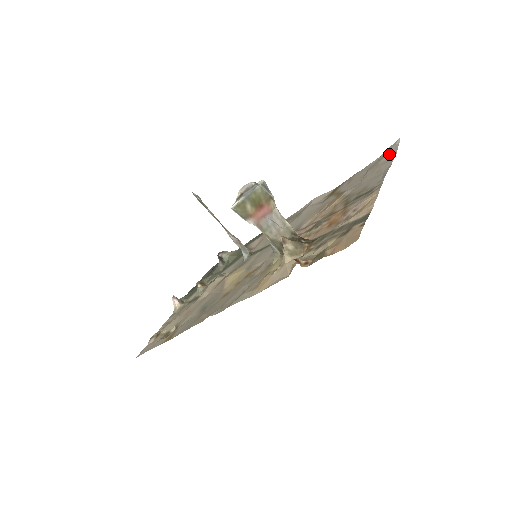
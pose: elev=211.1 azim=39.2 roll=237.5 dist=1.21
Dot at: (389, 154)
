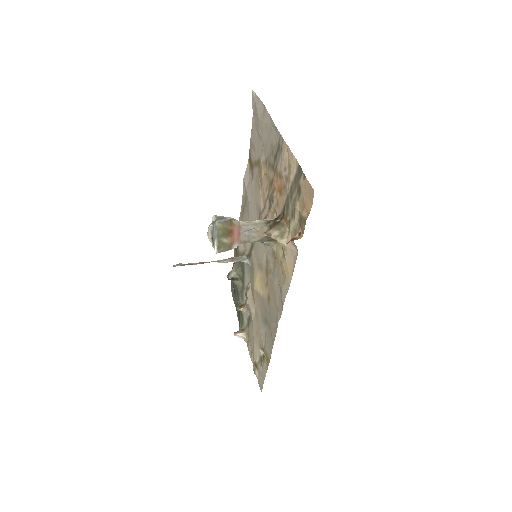
Dot at: (258, 107)
